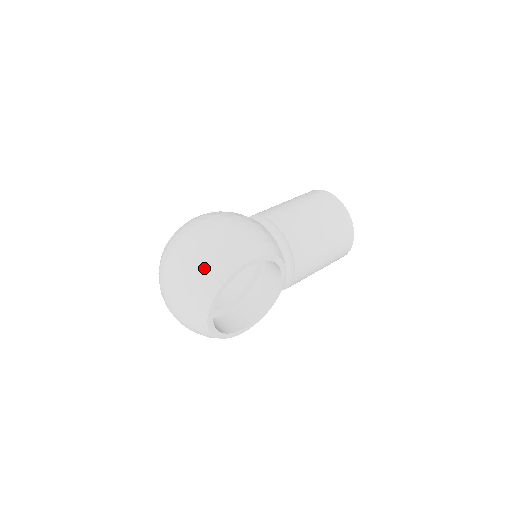
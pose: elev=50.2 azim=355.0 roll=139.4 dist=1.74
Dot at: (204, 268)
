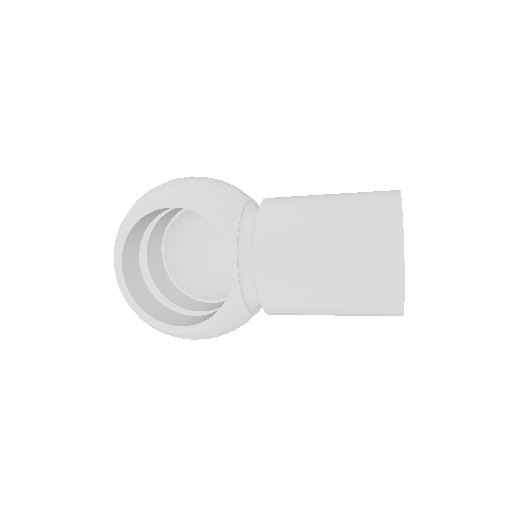
Dot at: occluded
